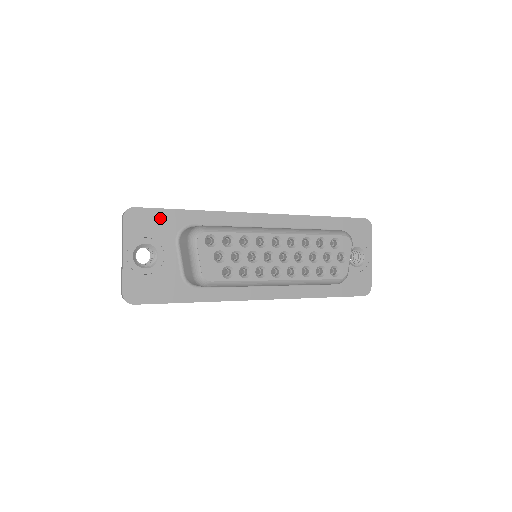
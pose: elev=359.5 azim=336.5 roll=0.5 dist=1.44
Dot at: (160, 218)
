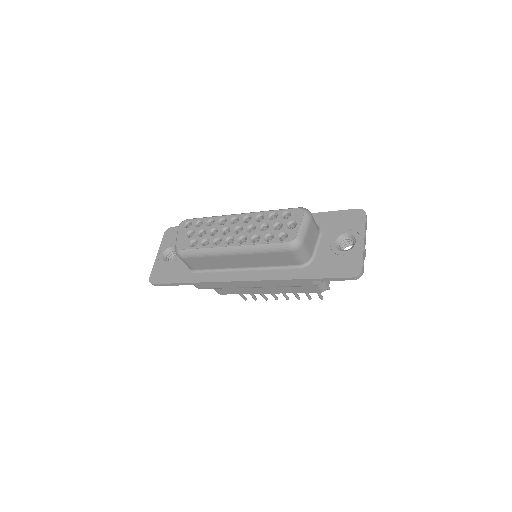
Dot at: occluded
